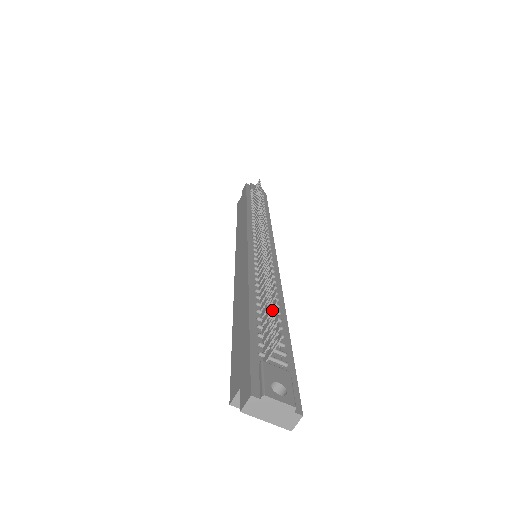
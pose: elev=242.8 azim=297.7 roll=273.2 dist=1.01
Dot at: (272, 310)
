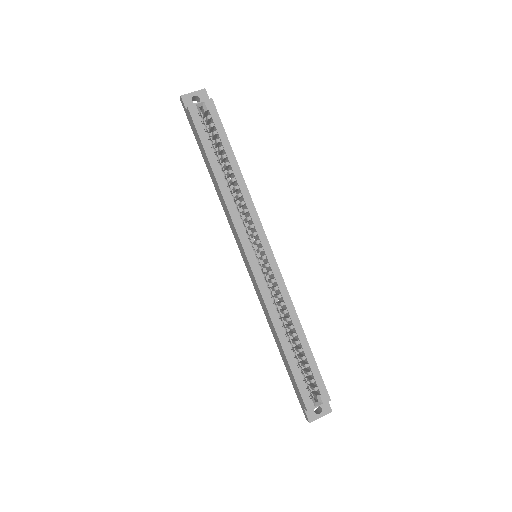
Dot at: occluded
